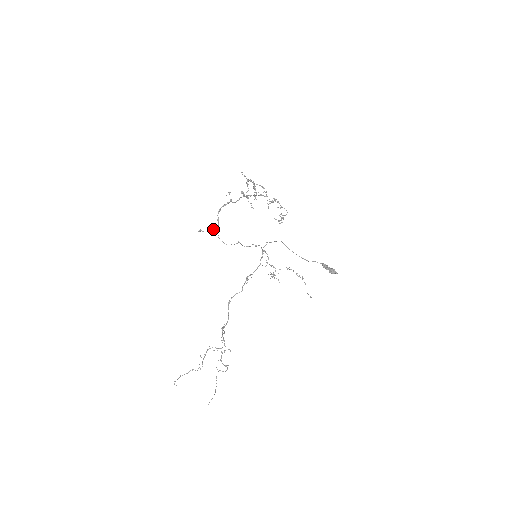
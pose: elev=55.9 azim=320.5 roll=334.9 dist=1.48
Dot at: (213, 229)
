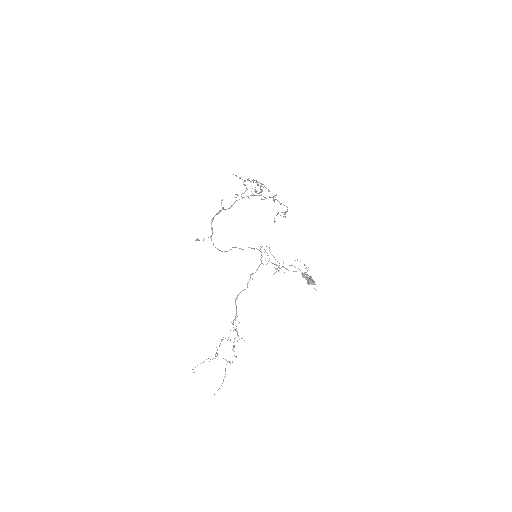
Dot at: occluded
